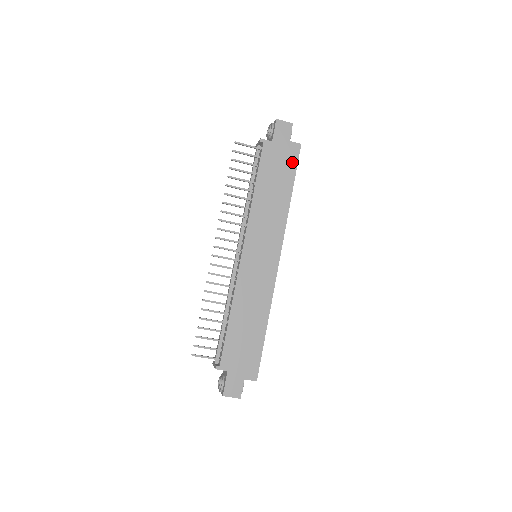
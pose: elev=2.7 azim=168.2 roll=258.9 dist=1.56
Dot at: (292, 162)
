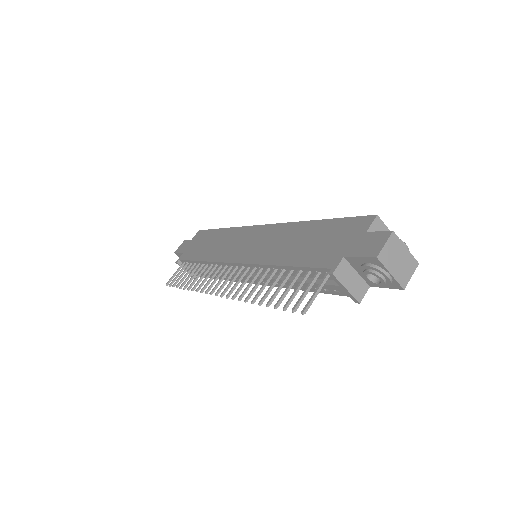
Dot at: (204, 234)
